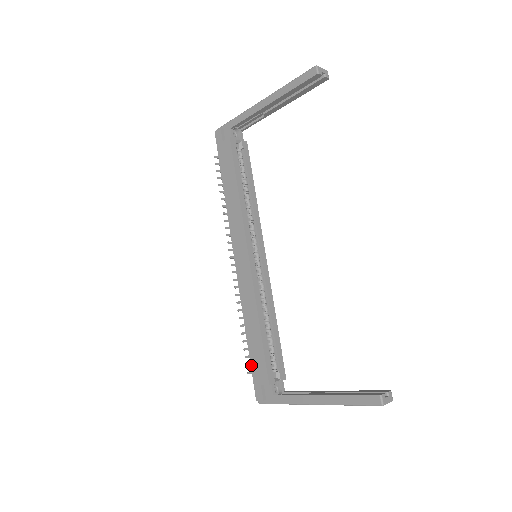
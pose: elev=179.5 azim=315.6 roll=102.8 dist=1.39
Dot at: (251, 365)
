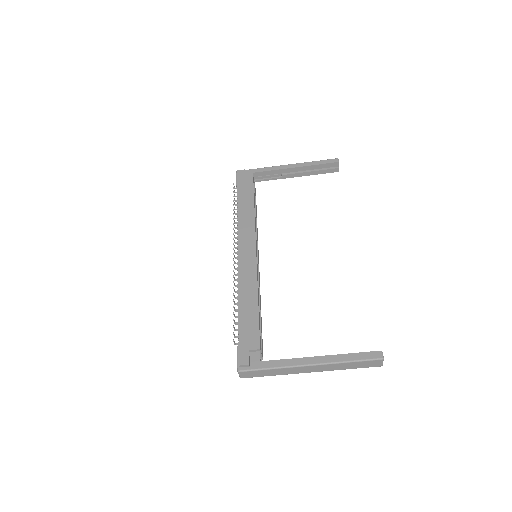
Dot at: (239, 333)
